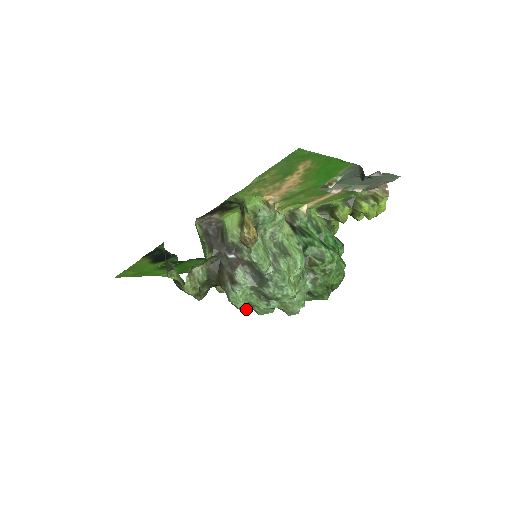
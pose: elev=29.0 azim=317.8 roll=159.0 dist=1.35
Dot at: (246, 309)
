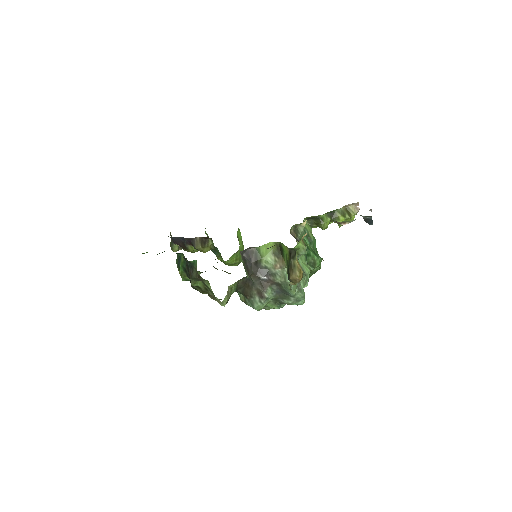
Dot at: occluded
